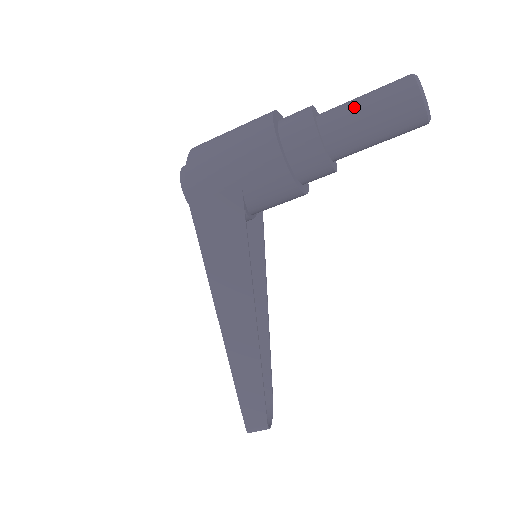
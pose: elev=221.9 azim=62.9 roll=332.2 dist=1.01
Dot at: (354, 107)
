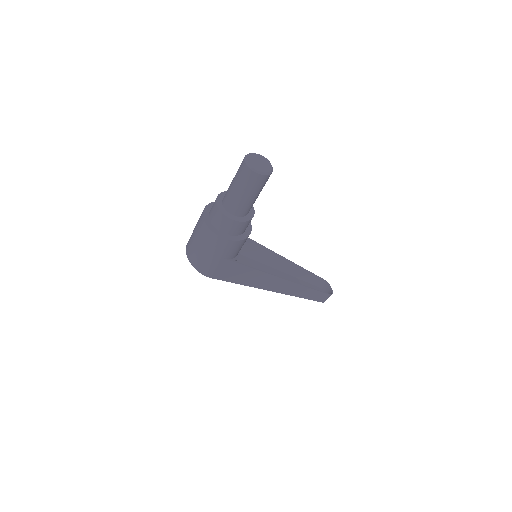
Dot at: (235, 196)
